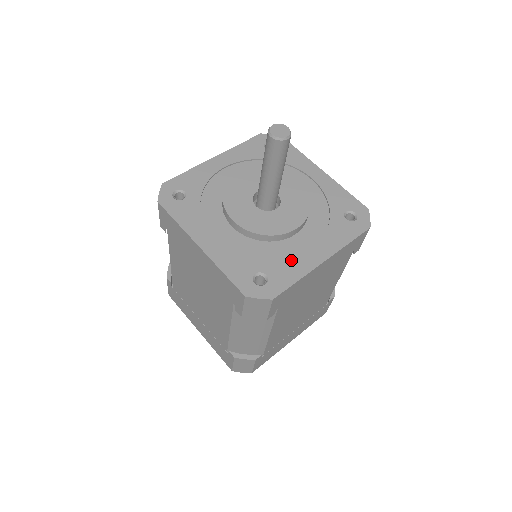
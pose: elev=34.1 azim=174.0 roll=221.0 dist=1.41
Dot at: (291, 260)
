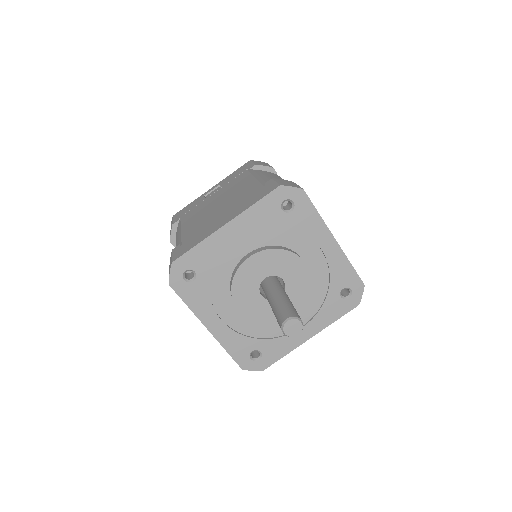
Dot at: (283, 339)
